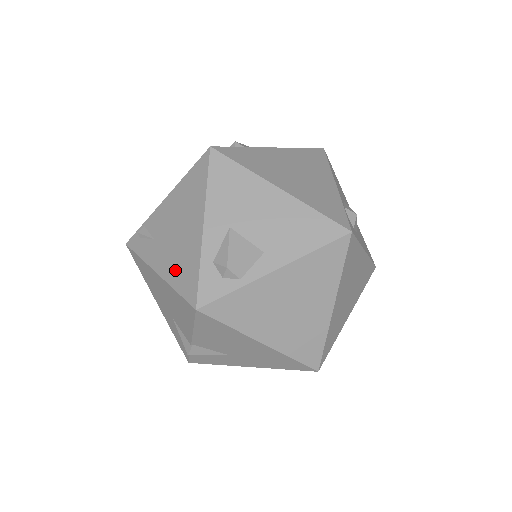
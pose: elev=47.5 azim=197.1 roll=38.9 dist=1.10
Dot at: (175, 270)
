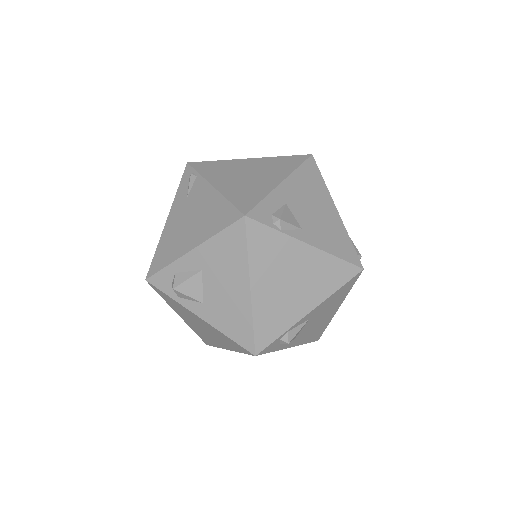
Dot at: (167, 240)
